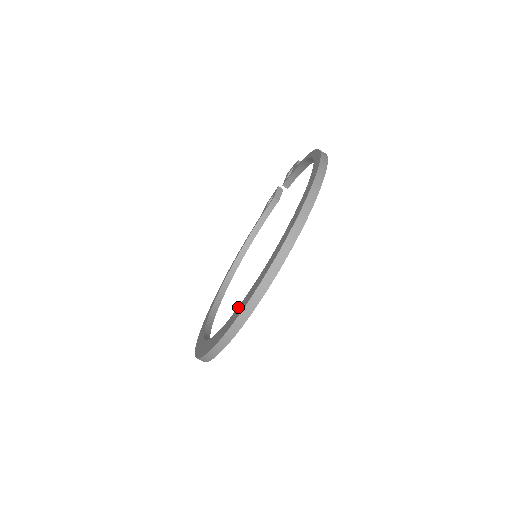
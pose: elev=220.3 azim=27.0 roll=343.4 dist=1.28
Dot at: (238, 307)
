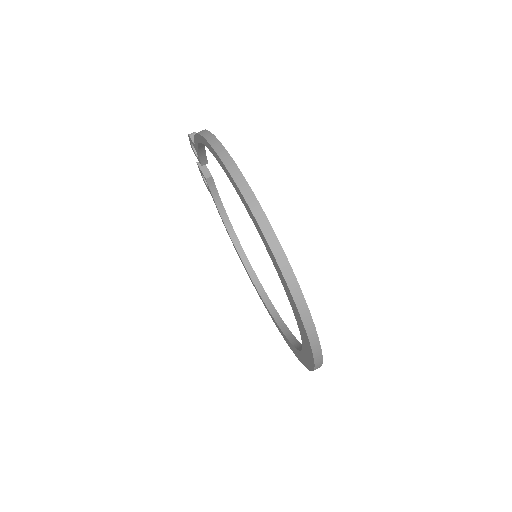
Dot at: (300, 333)
